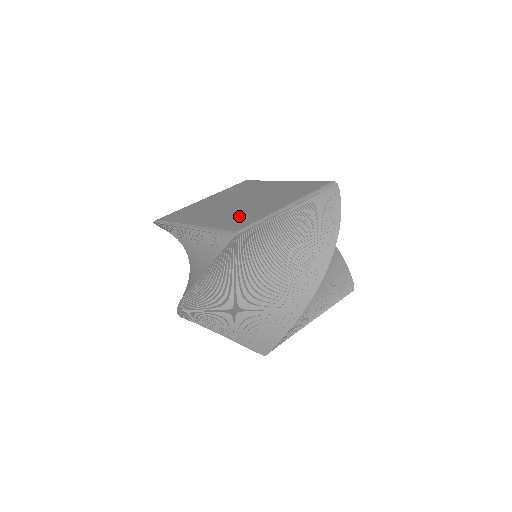
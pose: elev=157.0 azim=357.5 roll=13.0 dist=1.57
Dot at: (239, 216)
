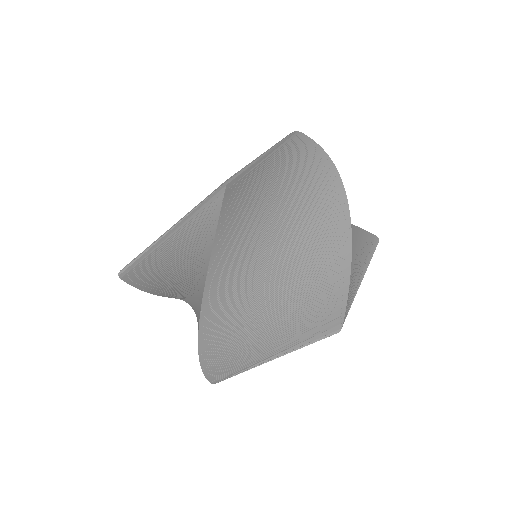
Dot at: occluded
